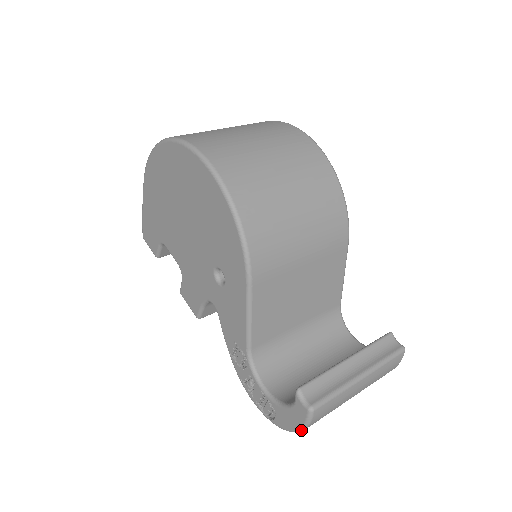
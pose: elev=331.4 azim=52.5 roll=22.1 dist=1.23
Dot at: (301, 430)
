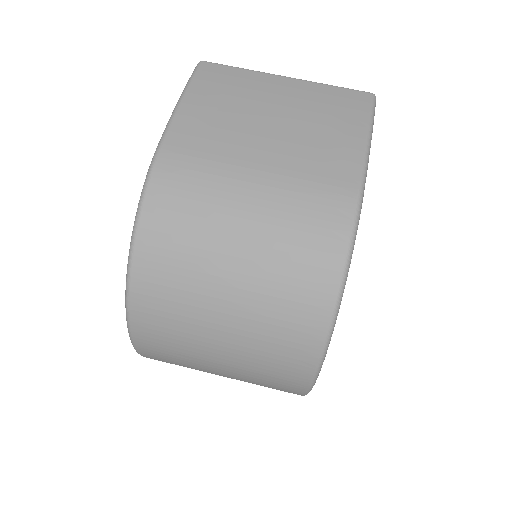
Dot at: occluded
